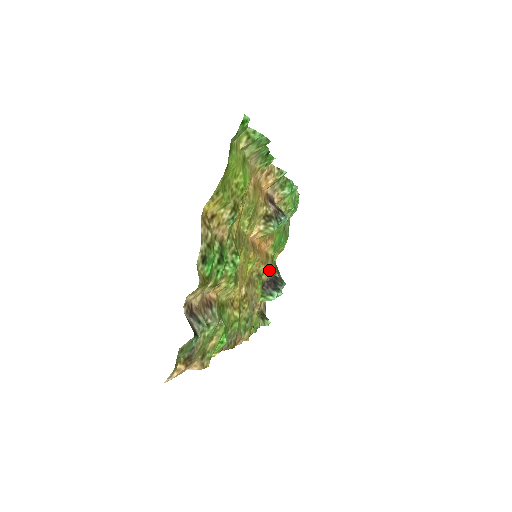
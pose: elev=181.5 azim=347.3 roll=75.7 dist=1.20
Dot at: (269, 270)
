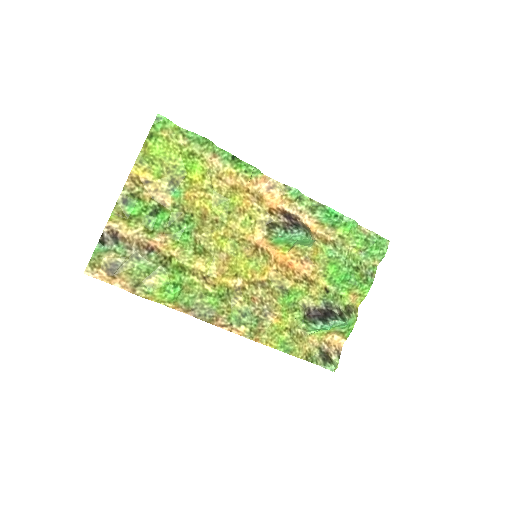
Dot at: (318, 299)
